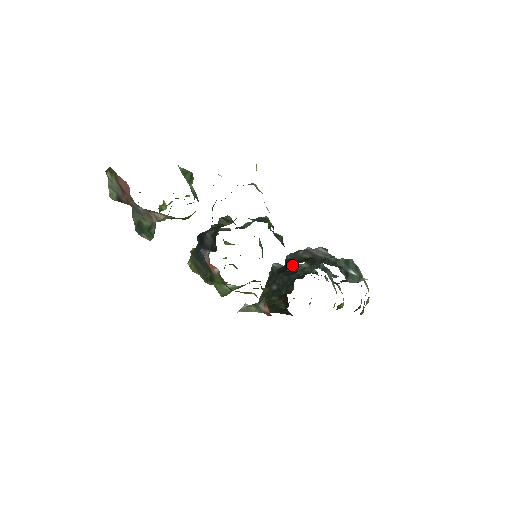
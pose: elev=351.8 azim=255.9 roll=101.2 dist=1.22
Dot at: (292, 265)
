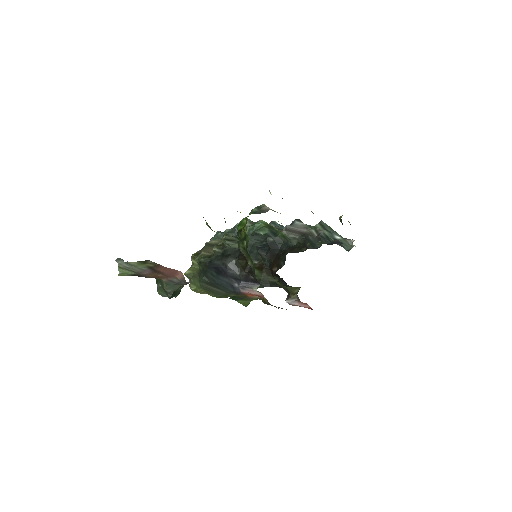
Dot at: (281, 247)
